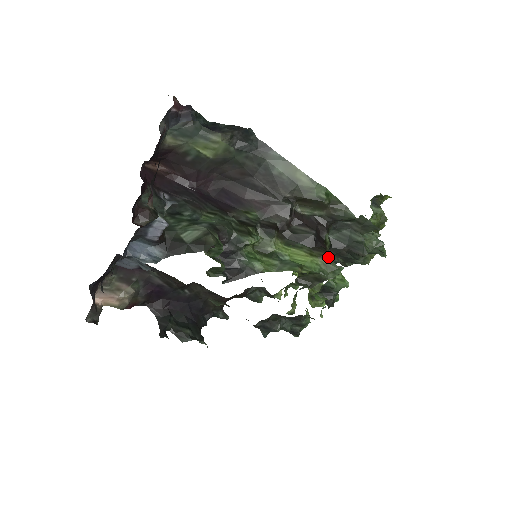
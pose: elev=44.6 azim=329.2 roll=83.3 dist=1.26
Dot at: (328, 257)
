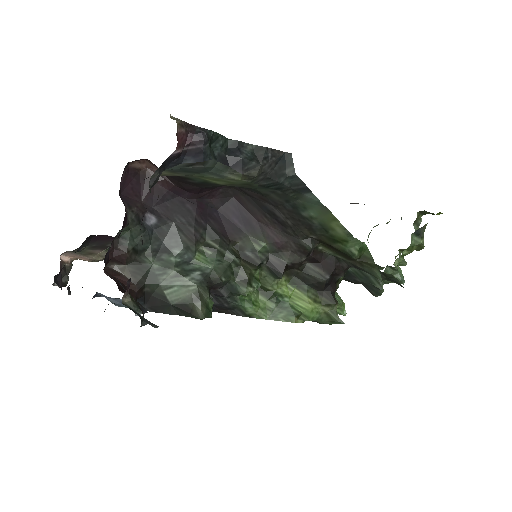
Dot at: (333, 307)
